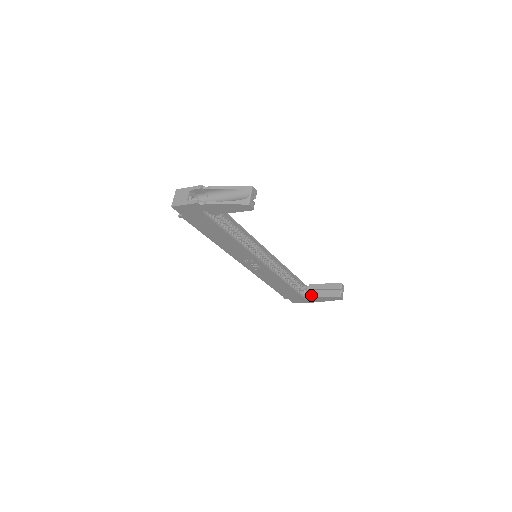
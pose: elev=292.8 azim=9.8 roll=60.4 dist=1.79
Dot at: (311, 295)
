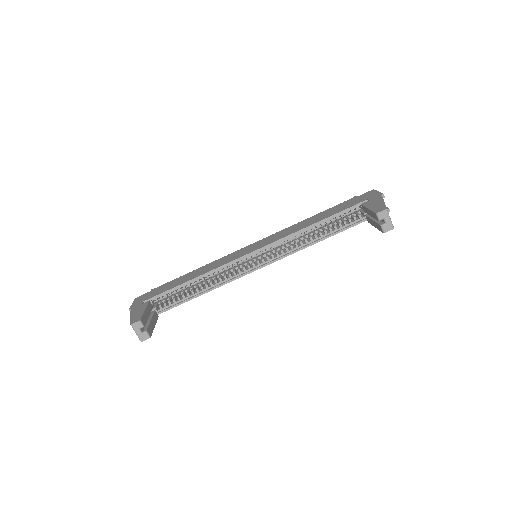
Dot at: (368, 221)
